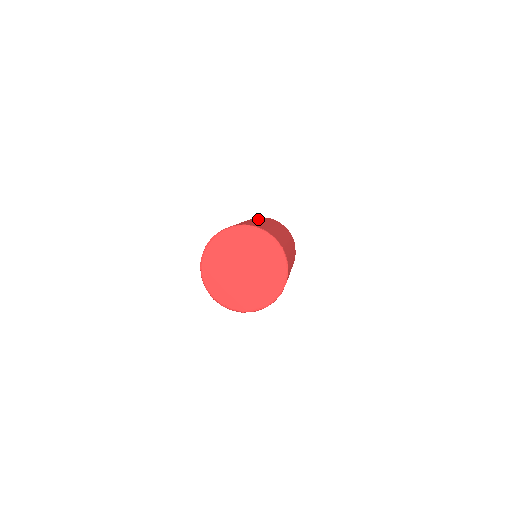
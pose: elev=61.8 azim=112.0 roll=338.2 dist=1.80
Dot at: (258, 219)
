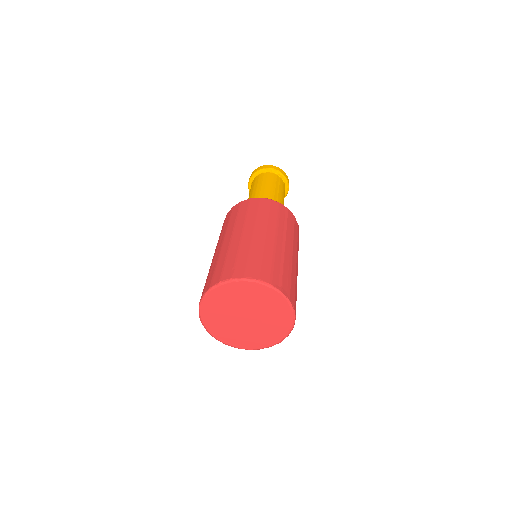
Dot at: (226, 231)
